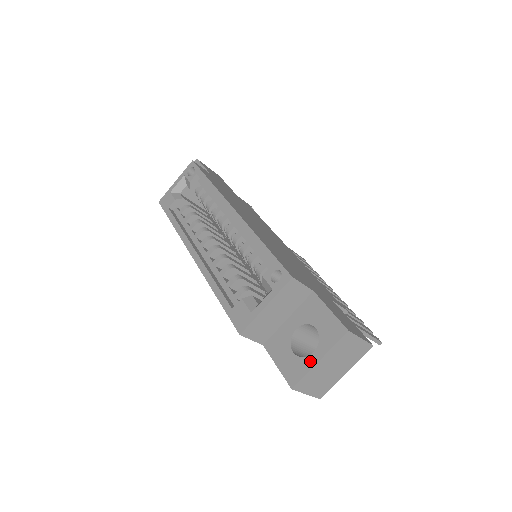
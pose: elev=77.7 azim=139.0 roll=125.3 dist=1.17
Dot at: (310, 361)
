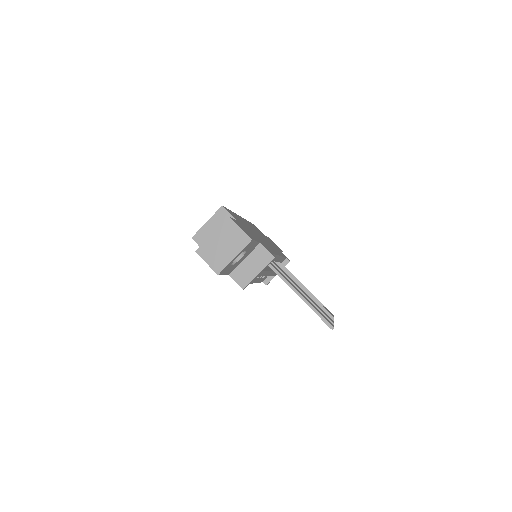
Dot at: (210, 238)
